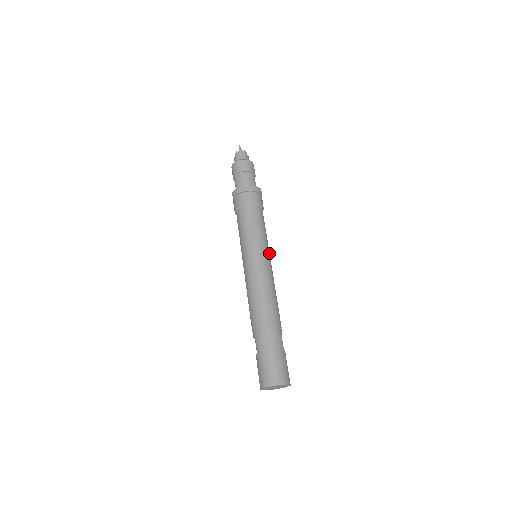
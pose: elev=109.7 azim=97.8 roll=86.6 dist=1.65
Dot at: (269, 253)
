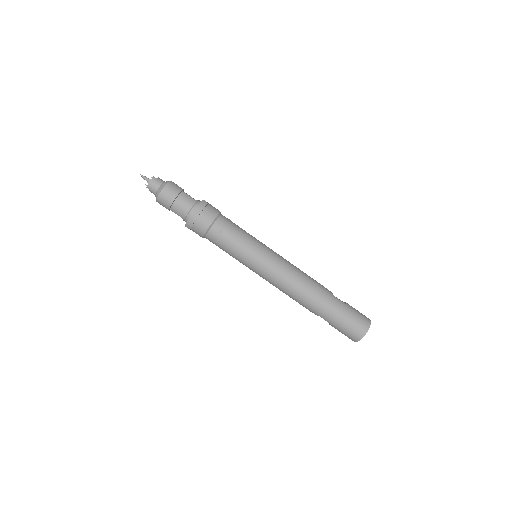
Dot at: (264, 245)
